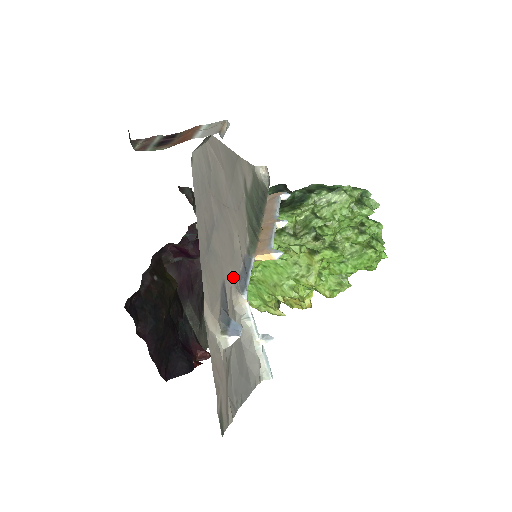
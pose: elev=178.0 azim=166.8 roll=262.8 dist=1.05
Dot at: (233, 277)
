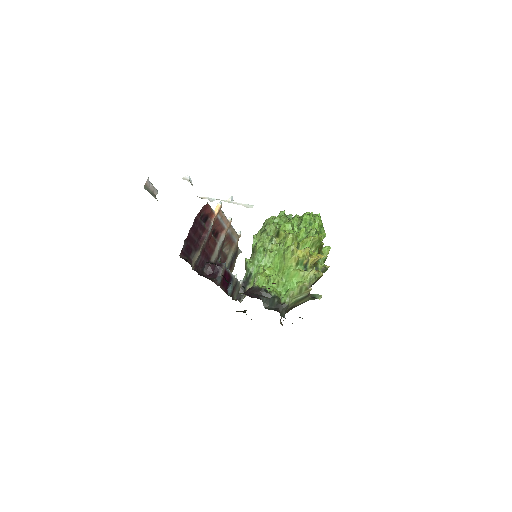
Dot at: occluded
